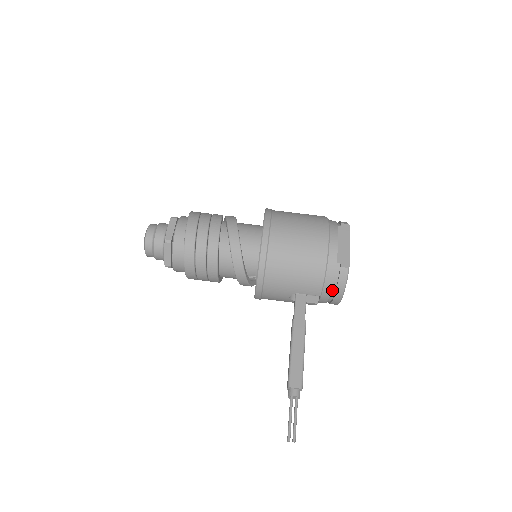
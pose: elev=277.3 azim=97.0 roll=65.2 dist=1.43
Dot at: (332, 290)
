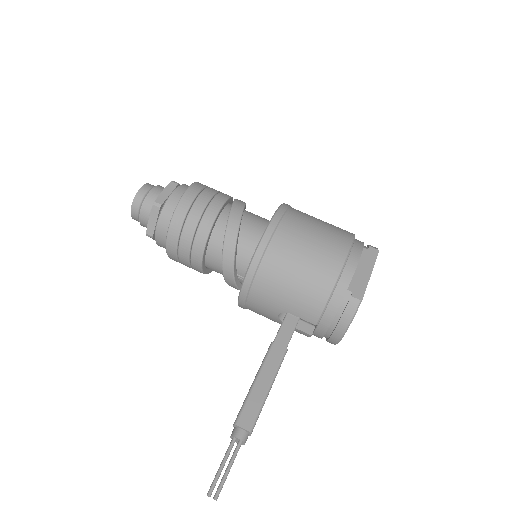
Dot at: (333, 323)
